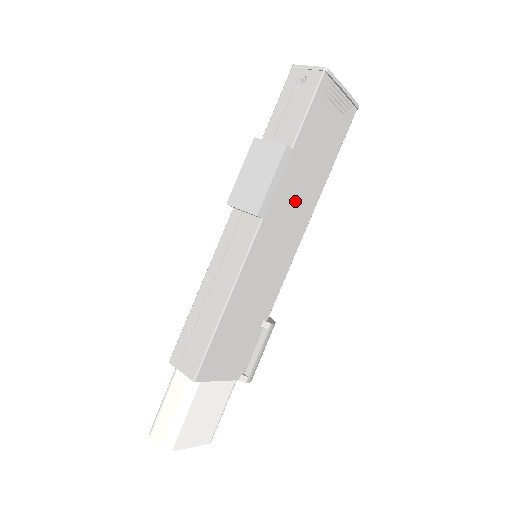
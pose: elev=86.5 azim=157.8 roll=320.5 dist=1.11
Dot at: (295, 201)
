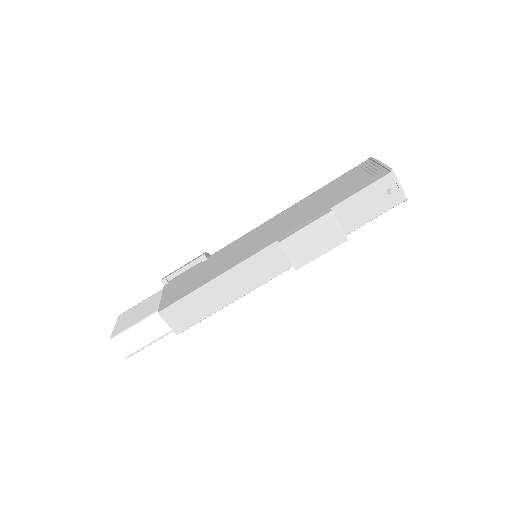
Dot at: occluded
